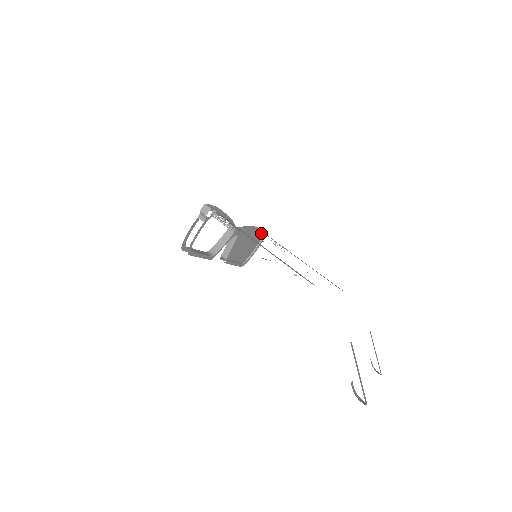
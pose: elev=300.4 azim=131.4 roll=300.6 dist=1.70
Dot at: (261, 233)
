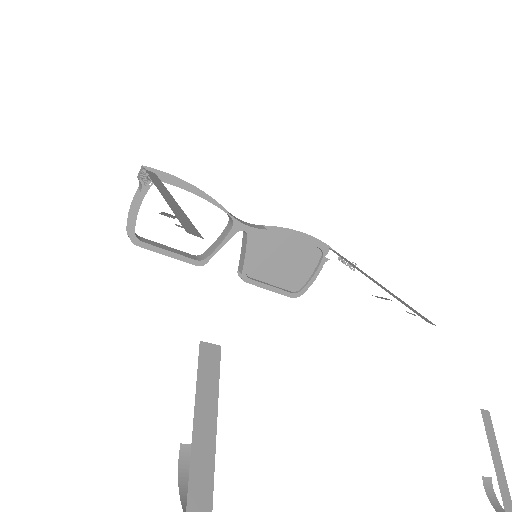
Dot at: (313, 242)
